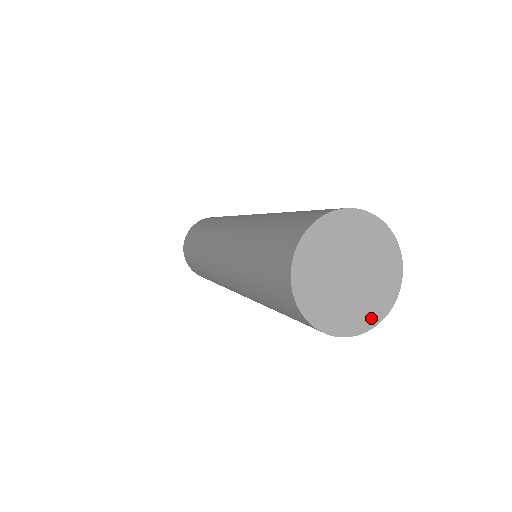
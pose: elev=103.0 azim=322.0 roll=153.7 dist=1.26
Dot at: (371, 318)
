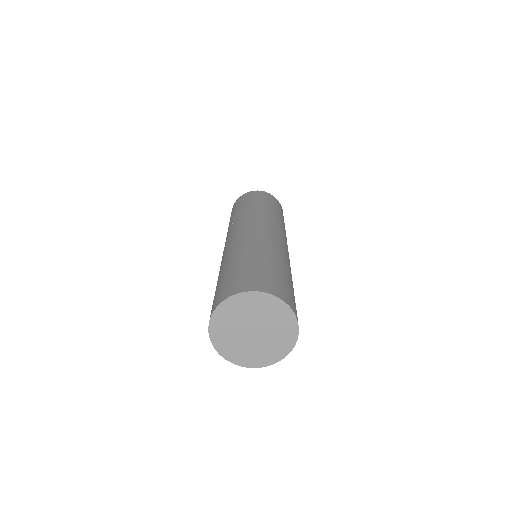
Dot at: (291, 330)
